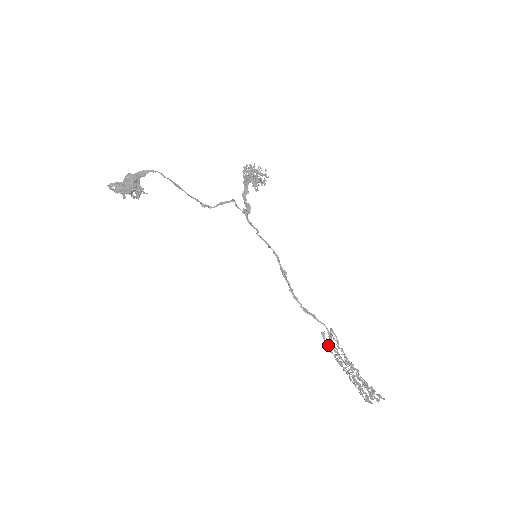
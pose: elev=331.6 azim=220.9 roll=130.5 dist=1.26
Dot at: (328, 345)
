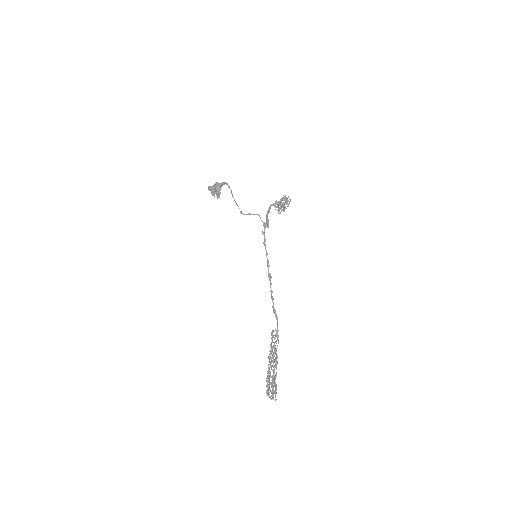
Dot at: occluded
